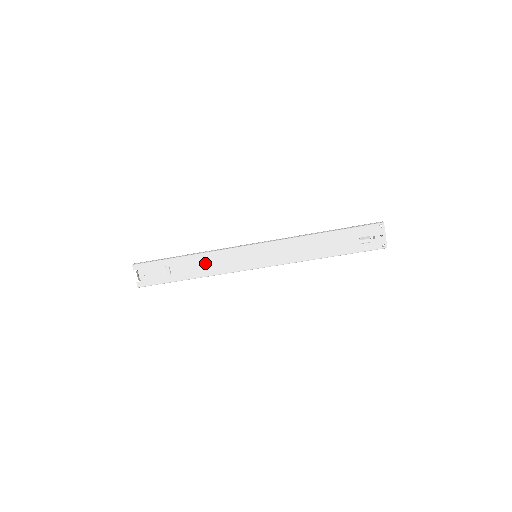
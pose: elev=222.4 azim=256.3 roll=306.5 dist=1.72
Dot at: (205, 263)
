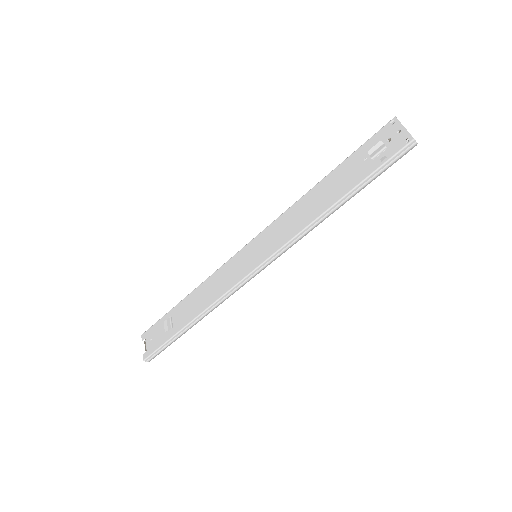
Dot at: (204, 294)
